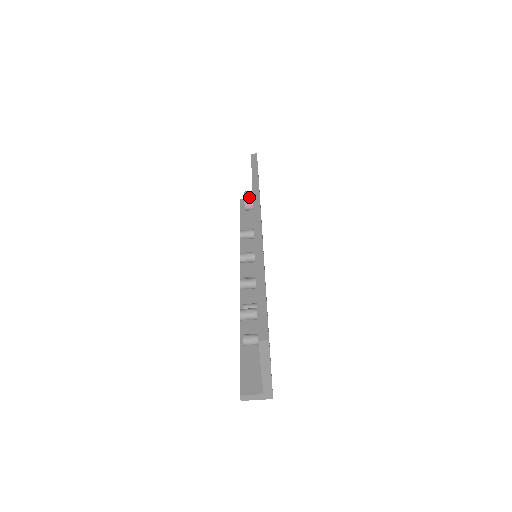
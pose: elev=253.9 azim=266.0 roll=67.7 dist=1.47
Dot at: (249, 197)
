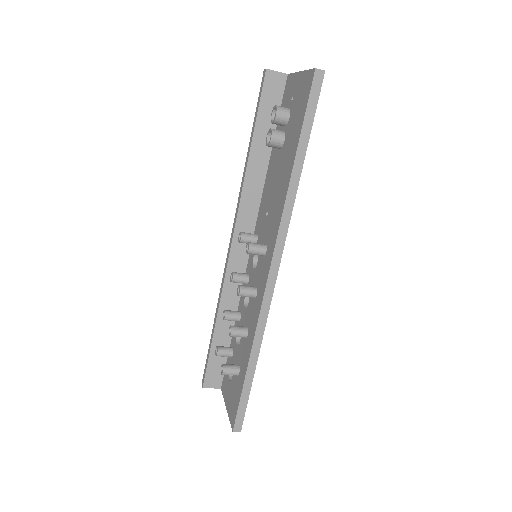
Dot at: (280, 124)
